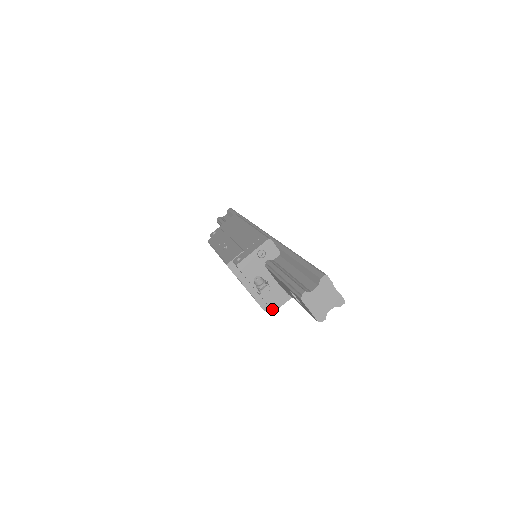
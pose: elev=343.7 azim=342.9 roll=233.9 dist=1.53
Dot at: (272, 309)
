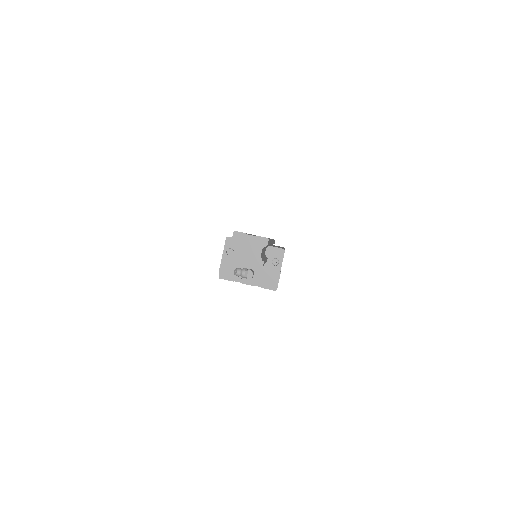
Dot at: (273, 285)
